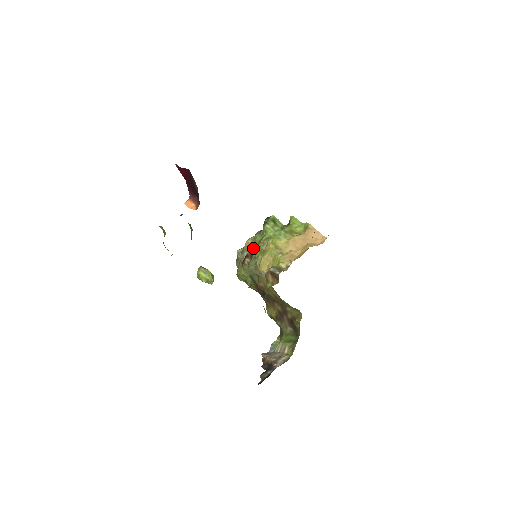
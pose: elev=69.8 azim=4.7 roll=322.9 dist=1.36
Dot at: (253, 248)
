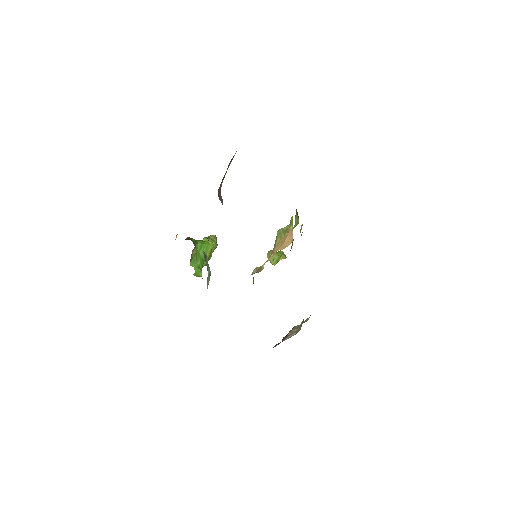
Dot at: occluded
